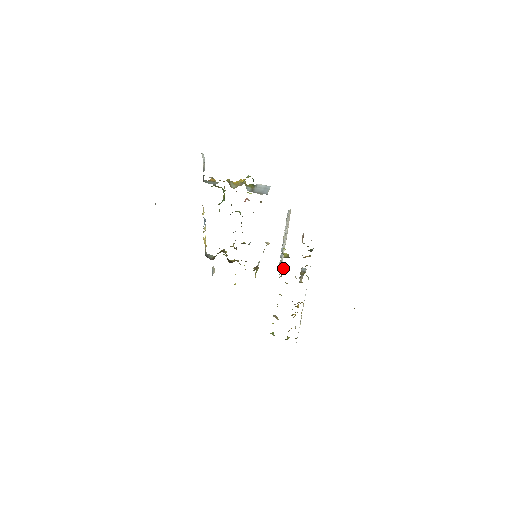
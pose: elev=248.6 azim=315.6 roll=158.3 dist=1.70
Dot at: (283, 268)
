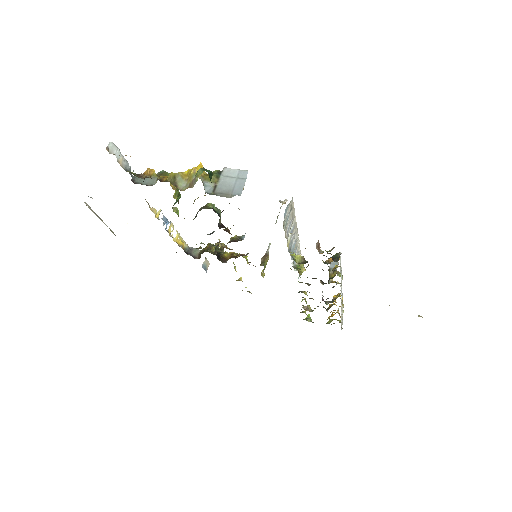
Dot at: (300, 270)
